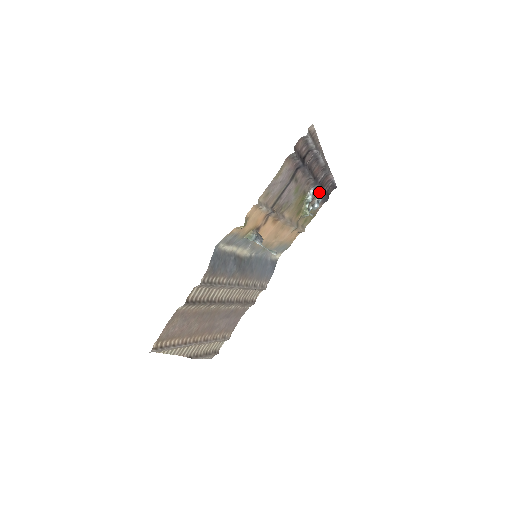
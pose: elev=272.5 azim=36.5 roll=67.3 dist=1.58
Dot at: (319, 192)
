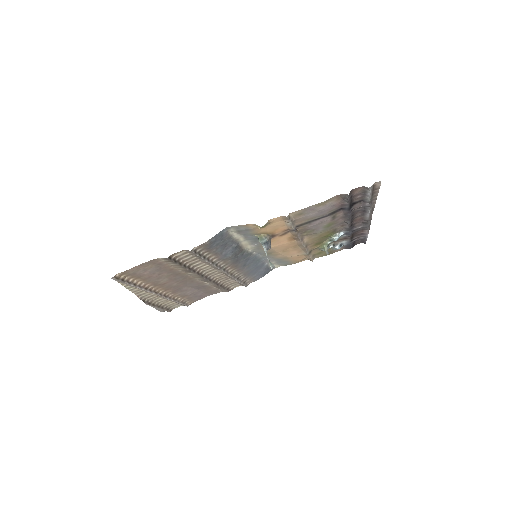
Dot at: (348, 238)
